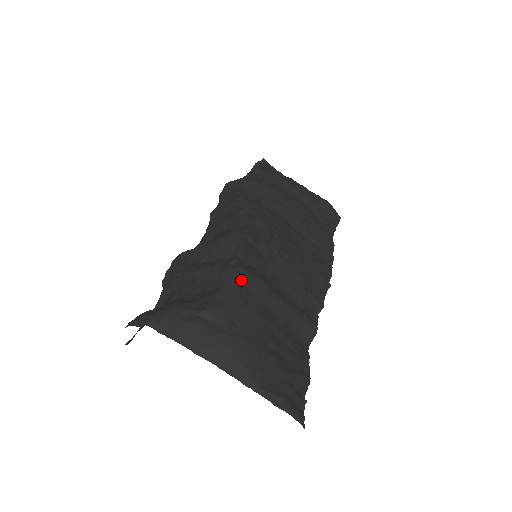
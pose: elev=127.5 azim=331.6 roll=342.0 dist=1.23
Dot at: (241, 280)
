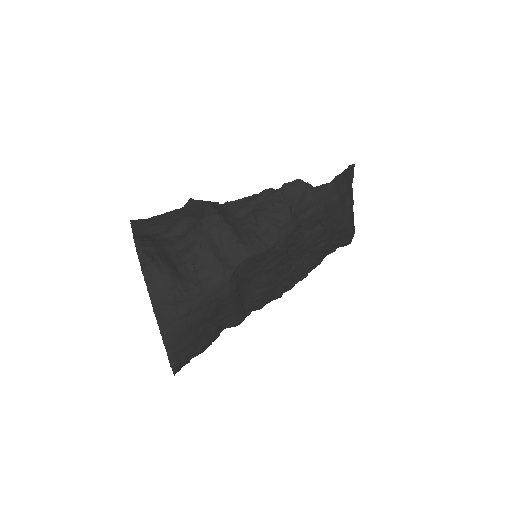
Dot at: (221, 289)
